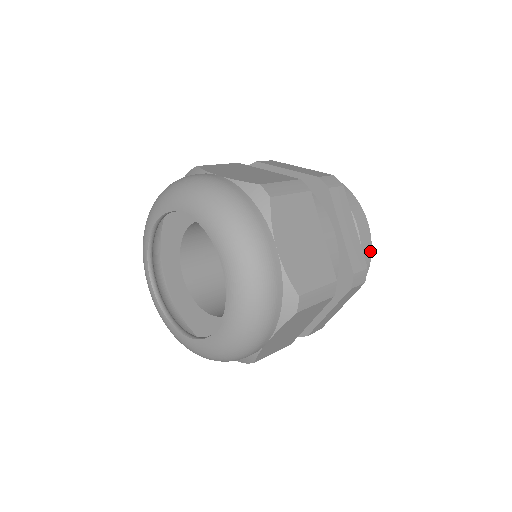
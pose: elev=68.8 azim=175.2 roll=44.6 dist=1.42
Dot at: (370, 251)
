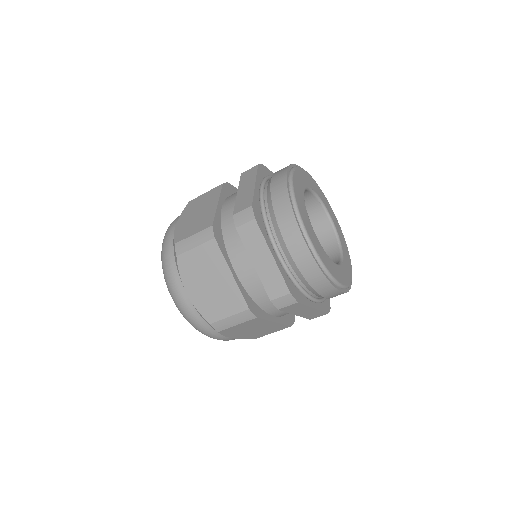
Dot at: (316, 266)
